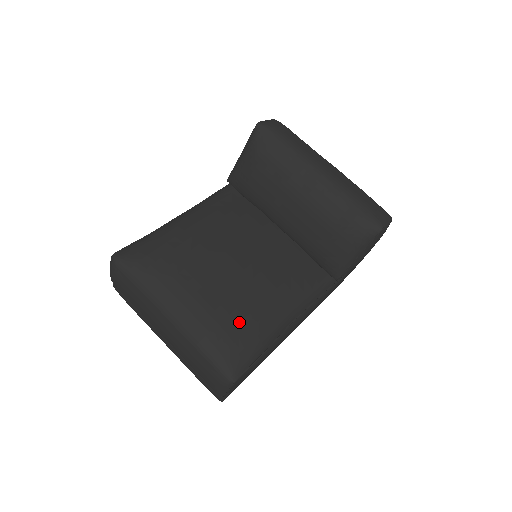
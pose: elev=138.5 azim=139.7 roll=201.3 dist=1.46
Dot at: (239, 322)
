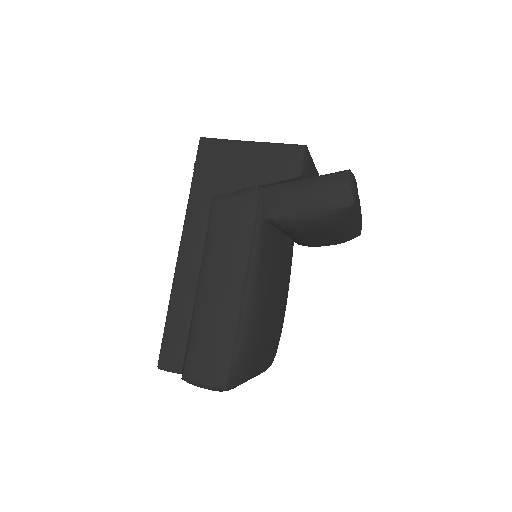
Dot at: (279, 340)
